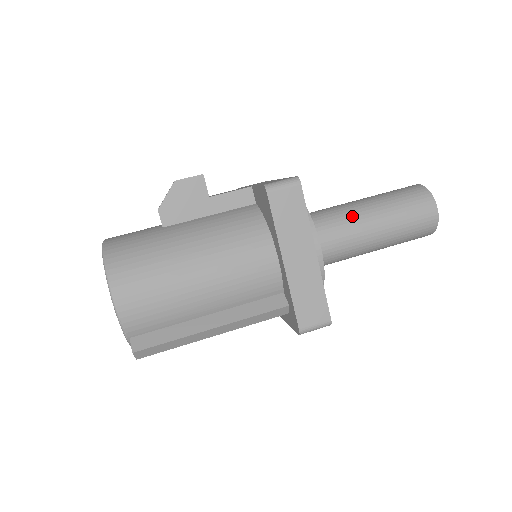
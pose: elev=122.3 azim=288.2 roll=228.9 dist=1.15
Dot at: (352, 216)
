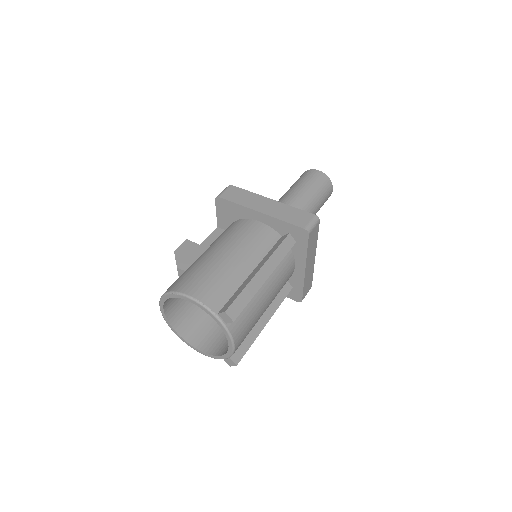
Dot at: (281, 200)
